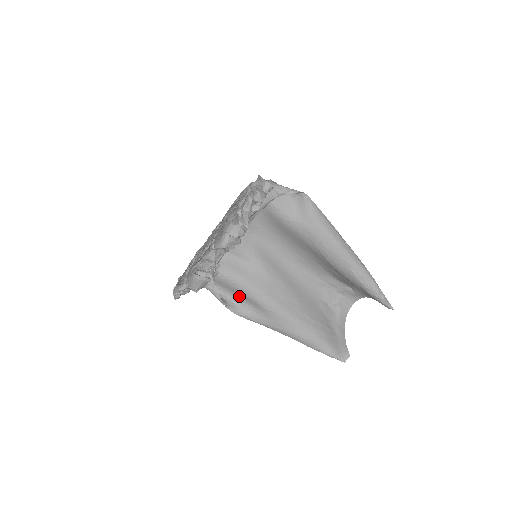
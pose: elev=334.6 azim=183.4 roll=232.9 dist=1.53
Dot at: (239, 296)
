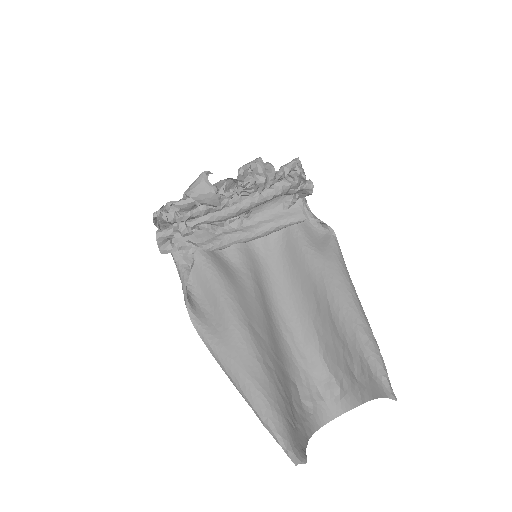
Dot at: (206, 299)
